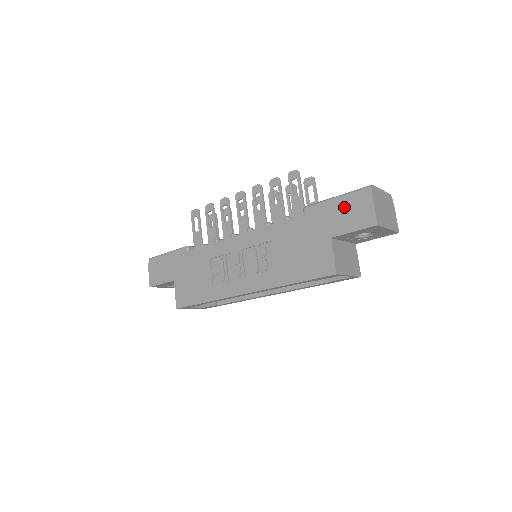
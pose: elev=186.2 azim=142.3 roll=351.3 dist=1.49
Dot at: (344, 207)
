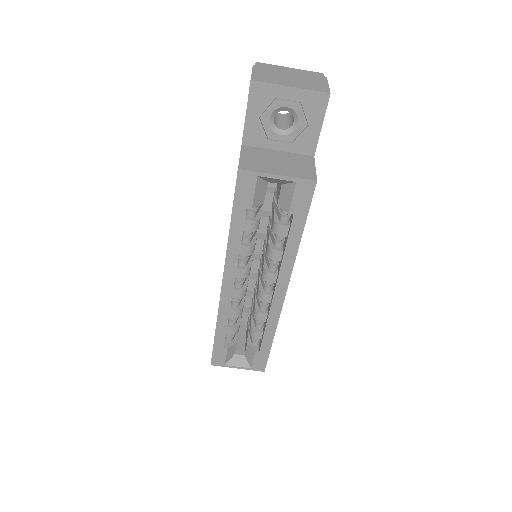
Dot at: occluded
